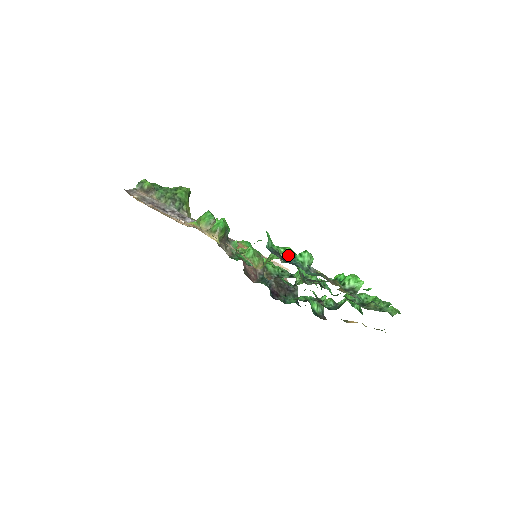
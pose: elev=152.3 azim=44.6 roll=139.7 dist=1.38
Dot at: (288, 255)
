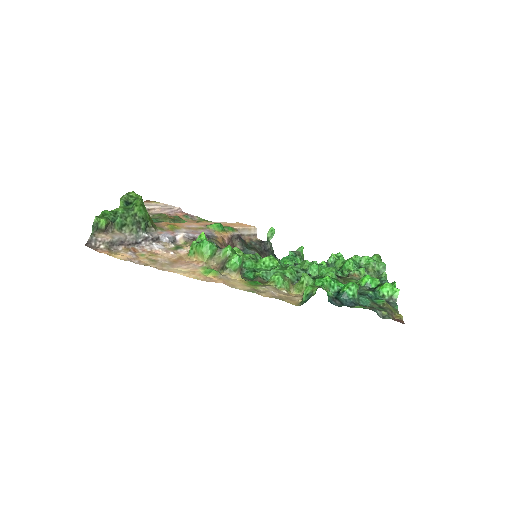
Dot at: (332, 286)
